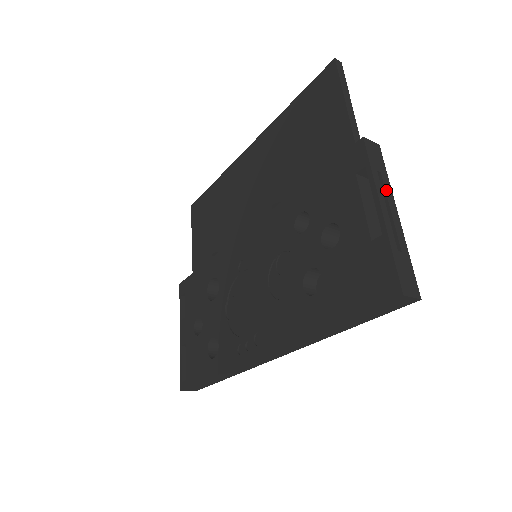
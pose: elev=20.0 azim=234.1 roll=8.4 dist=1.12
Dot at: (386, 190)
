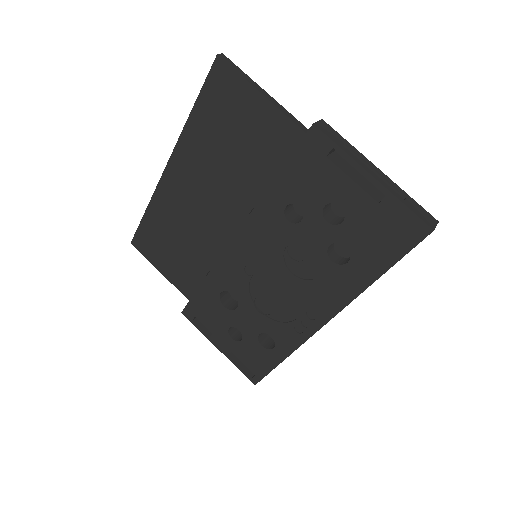
Dot at: (359, 156)
